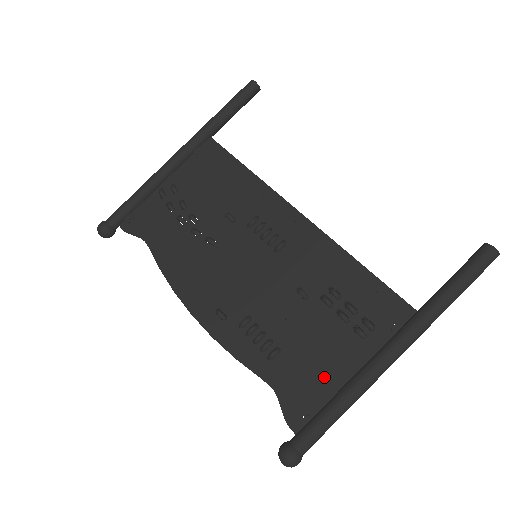
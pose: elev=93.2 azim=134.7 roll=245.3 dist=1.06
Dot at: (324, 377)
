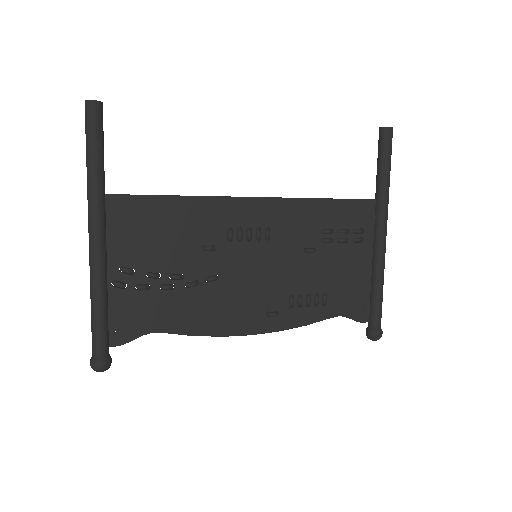
Dot at: (360, 282)
